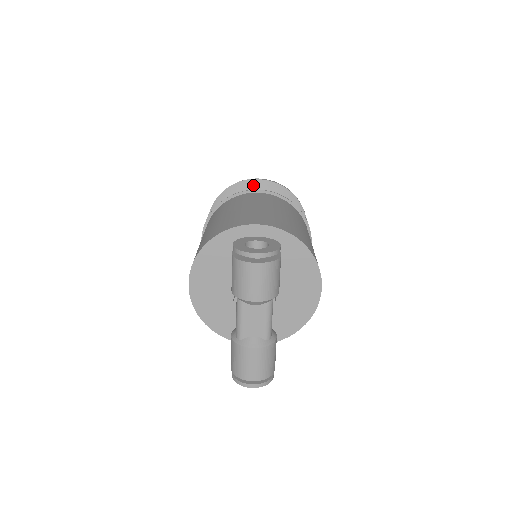
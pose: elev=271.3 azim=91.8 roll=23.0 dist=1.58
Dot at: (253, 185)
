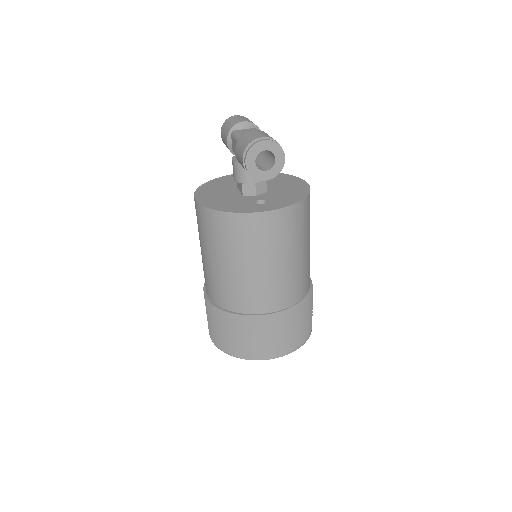
Dot at: occluded
